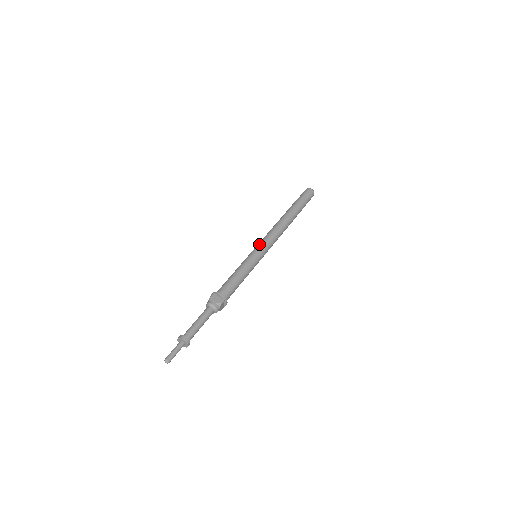
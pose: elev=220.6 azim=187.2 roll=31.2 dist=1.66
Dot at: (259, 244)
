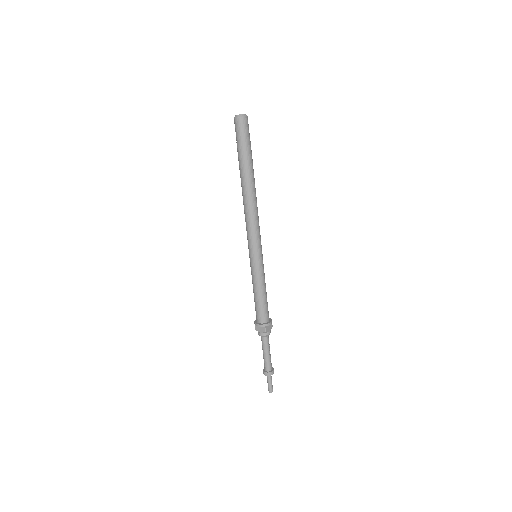
Dot at: (257, 246)
